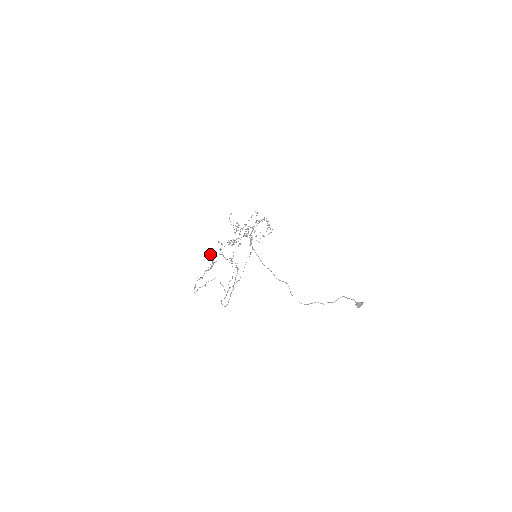
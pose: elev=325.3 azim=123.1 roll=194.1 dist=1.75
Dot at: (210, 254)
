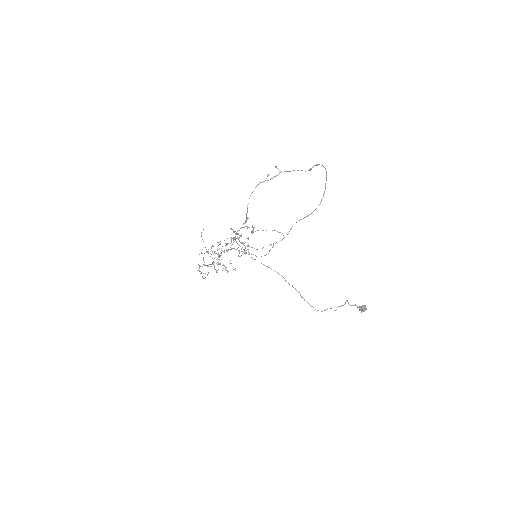
Dot at: occluded
